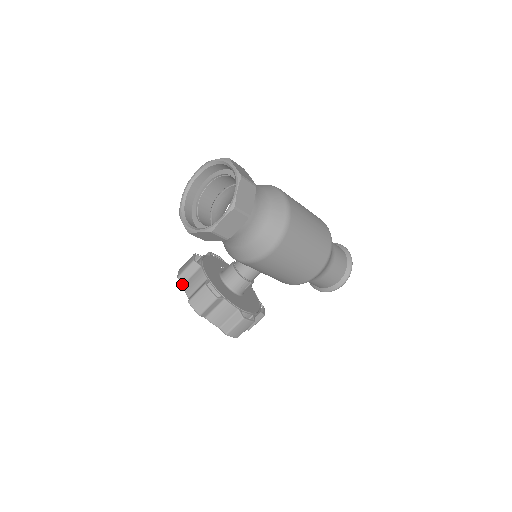
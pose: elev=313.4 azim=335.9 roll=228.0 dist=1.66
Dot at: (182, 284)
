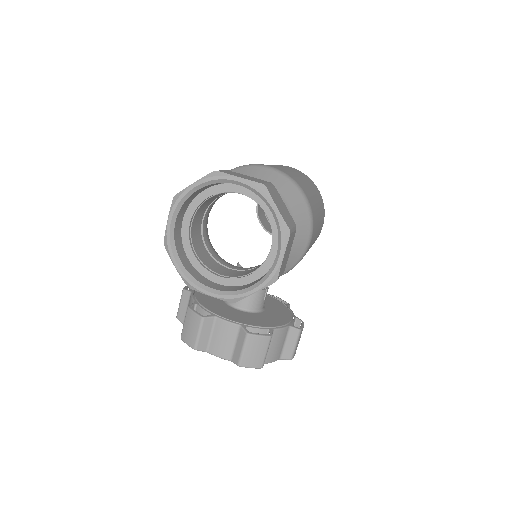
Dot at: occluded
